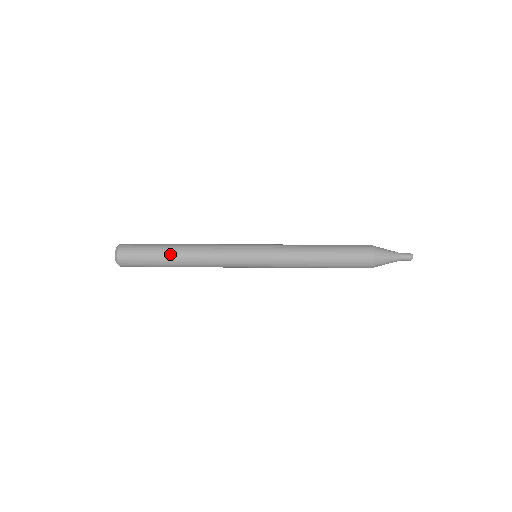
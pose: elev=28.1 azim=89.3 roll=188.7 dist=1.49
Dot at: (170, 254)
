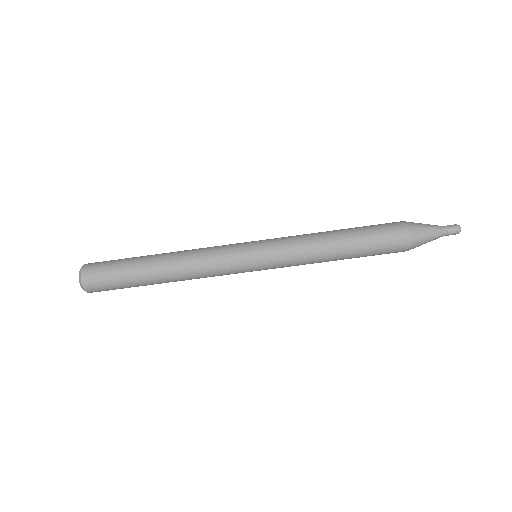
Dot at: (146, 260)
